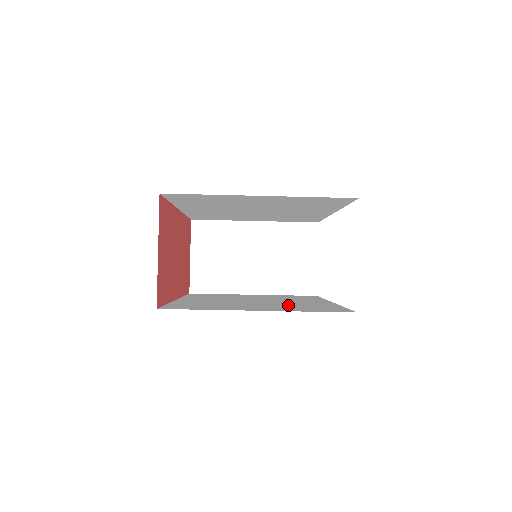
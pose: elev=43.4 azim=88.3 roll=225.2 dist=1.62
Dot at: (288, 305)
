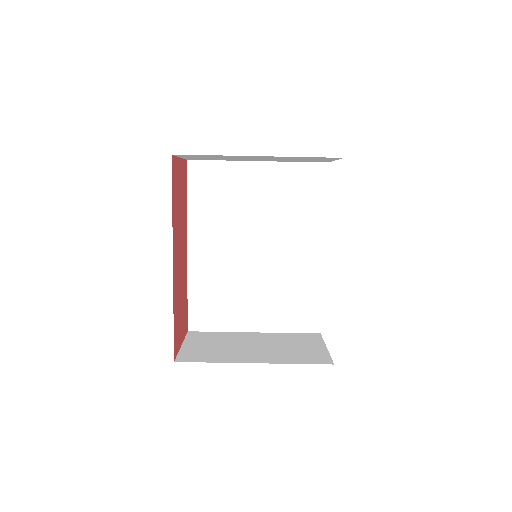
Dot at: occluded
